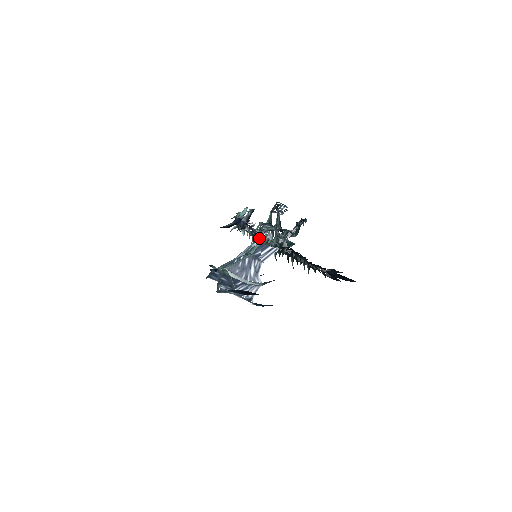
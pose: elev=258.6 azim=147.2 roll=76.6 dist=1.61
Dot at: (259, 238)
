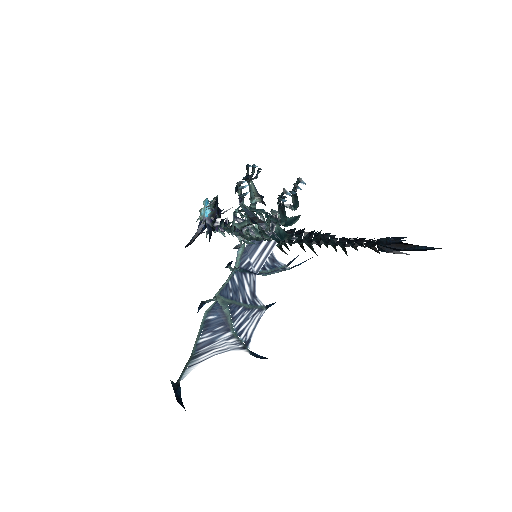
Dot at: (239, 239)
